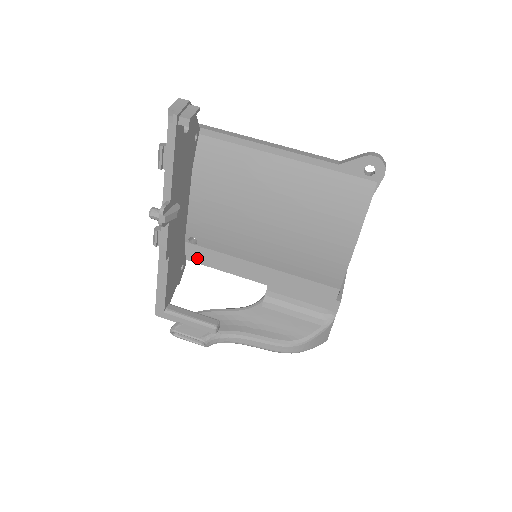
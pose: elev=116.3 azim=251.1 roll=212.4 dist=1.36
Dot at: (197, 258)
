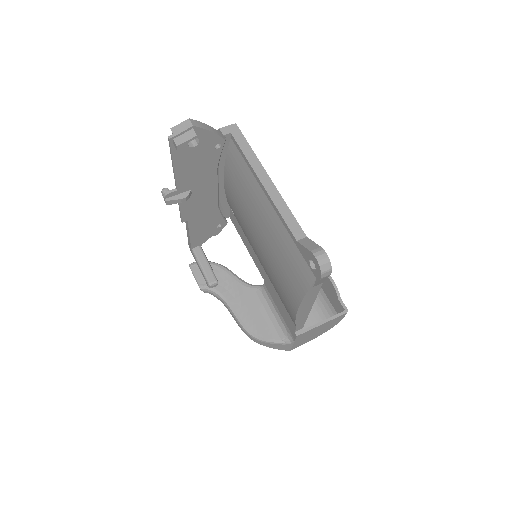
Dot at: (235, 224)
